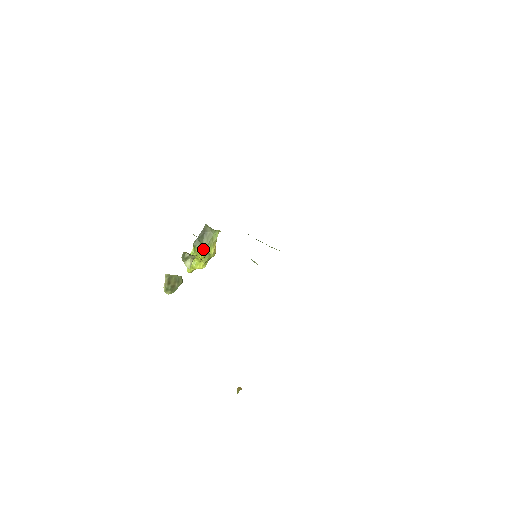
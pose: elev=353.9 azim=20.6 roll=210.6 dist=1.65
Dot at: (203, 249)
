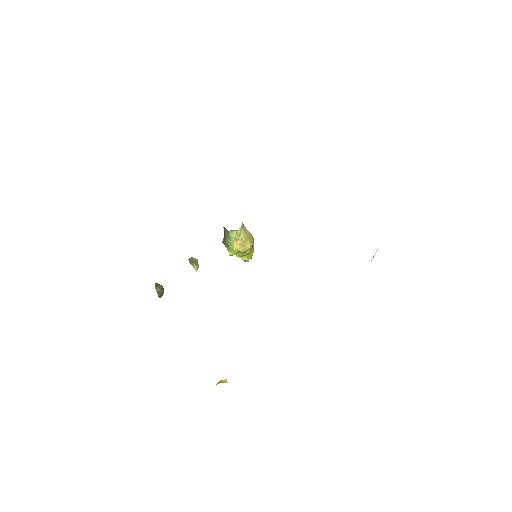
Dot at: (227, 247)
